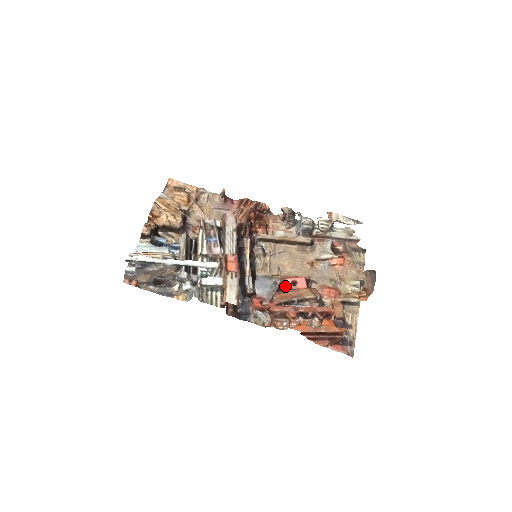
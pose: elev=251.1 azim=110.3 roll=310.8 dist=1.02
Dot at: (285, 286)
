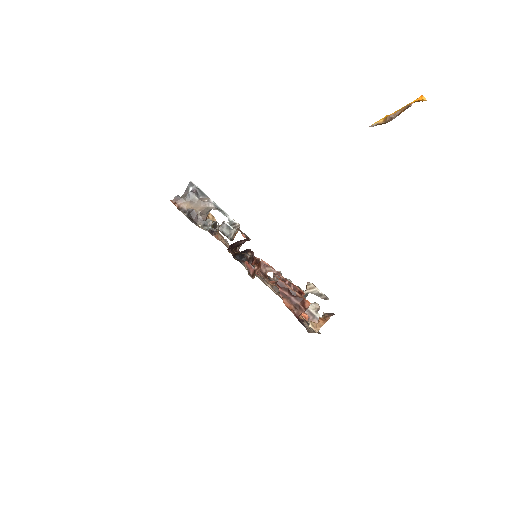
Dot at: occluded
